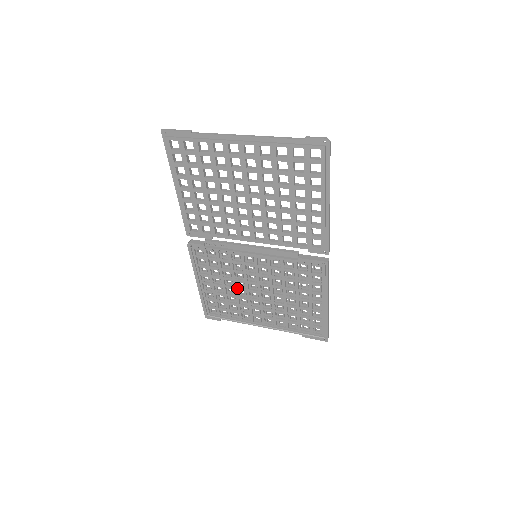
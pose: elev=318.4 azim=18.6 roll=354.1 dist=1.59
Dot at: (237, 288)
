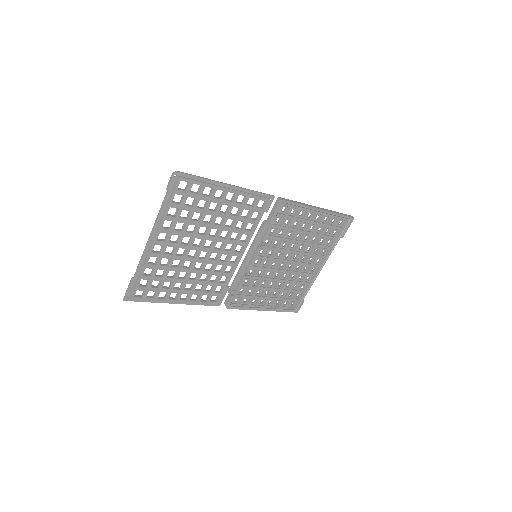
Dot at: (279, 279)
